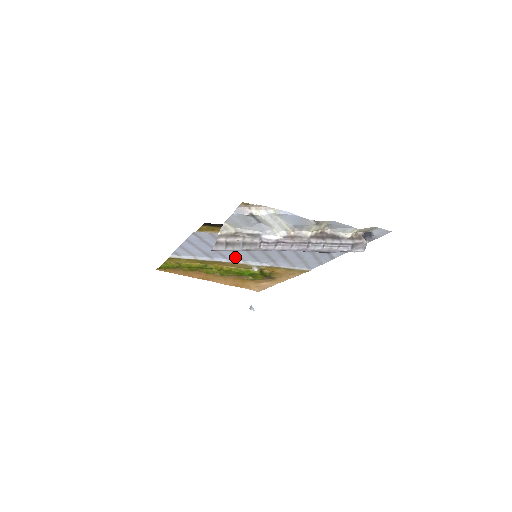
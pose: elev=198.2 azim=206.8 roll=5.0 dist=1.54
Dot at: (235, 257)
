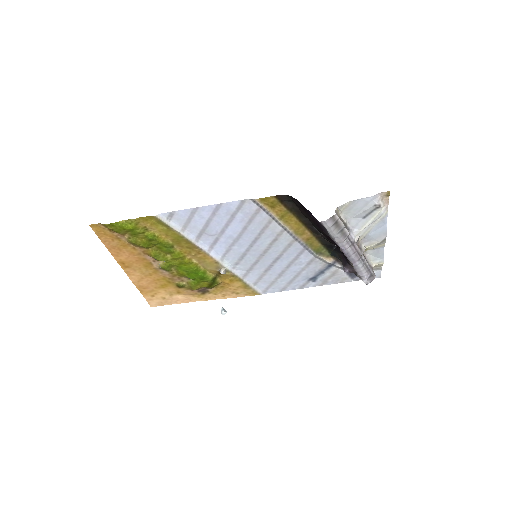
Dot at: (223, 249)
